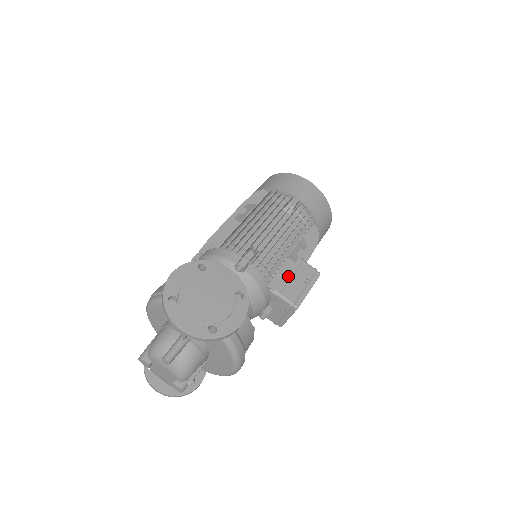
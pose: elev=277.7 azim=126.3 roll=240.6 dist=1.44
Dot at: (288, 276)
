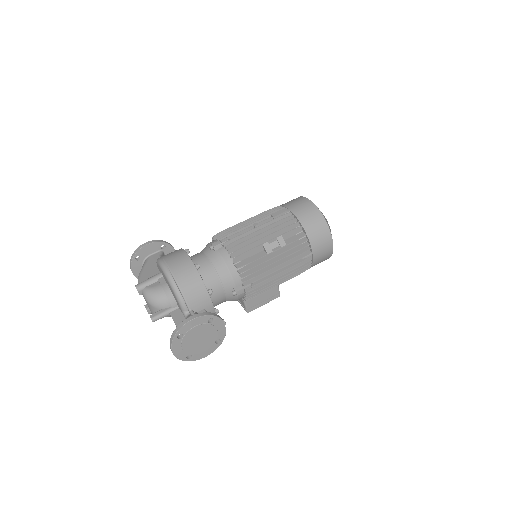
Dot at: occluded
